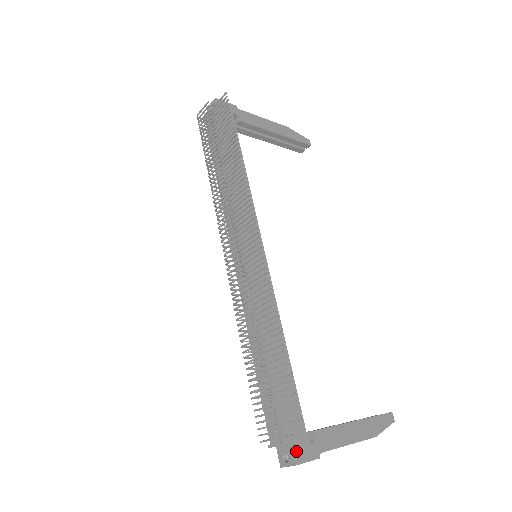
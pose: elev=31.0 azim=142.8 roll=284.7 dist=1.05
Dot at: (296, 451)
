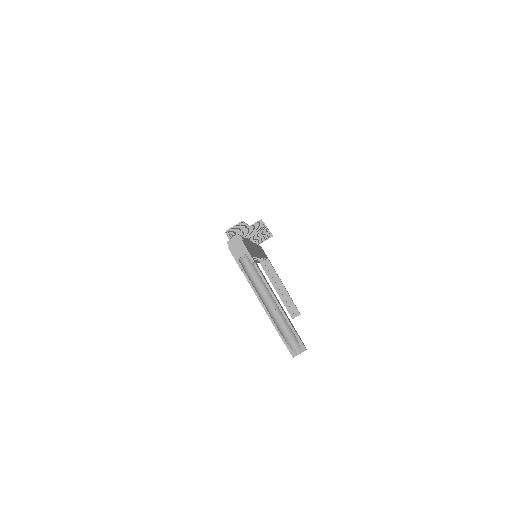
Dot at: (244, 243)
